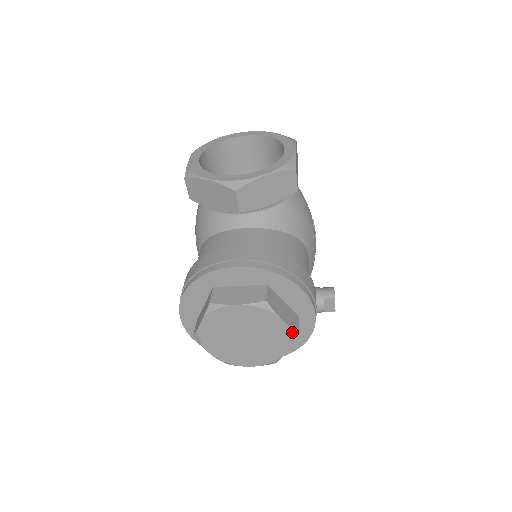
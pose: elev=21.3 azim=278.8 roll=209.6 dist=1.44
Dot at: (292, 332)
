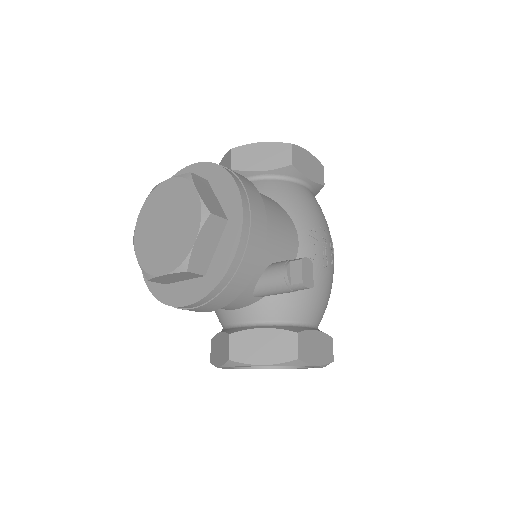
Dot at: (203, 208)
